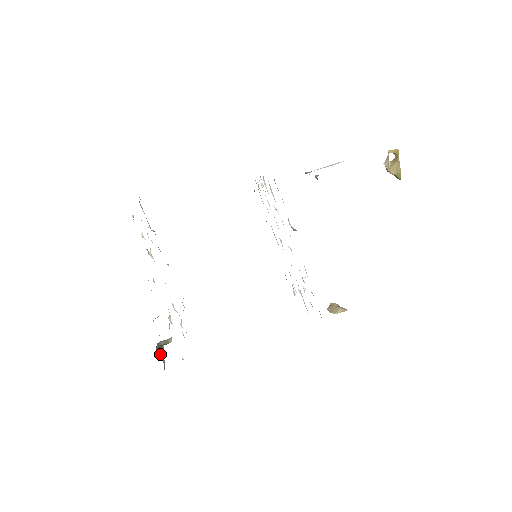
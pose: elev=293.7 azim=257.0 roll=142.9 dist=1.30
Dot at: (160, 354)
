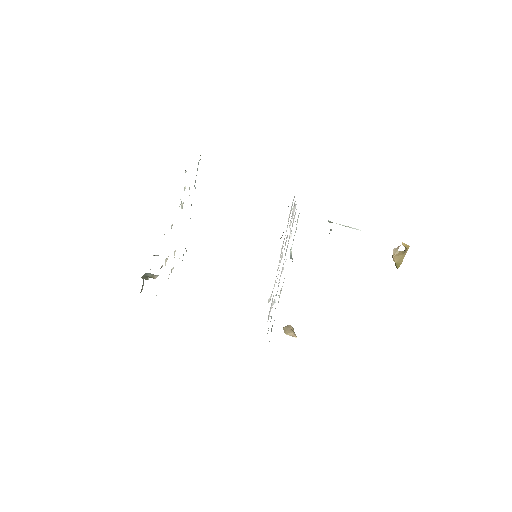
Dot at: (143, 281)
